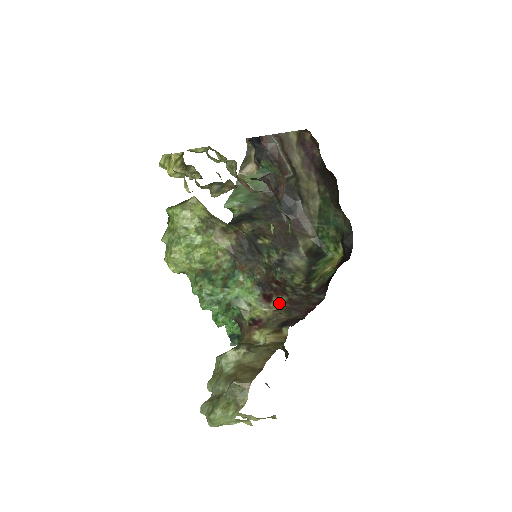
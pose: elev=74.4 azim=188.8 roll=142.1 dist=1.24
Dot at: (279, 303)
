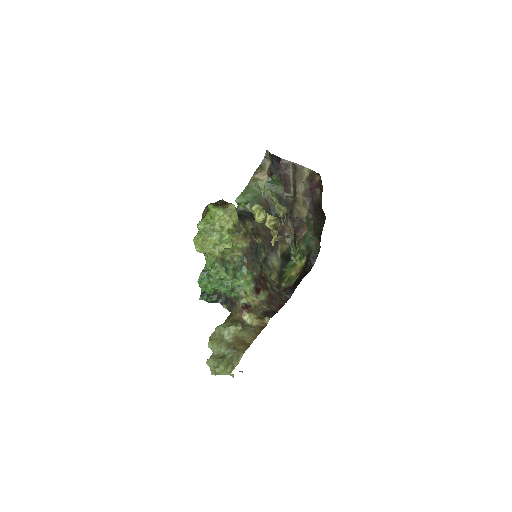
Dot at: (264, 296)
